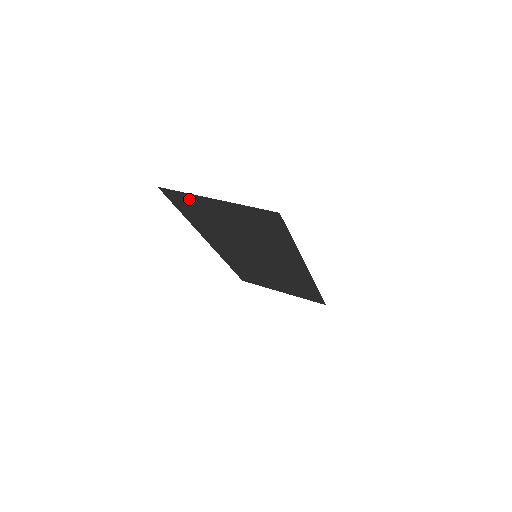
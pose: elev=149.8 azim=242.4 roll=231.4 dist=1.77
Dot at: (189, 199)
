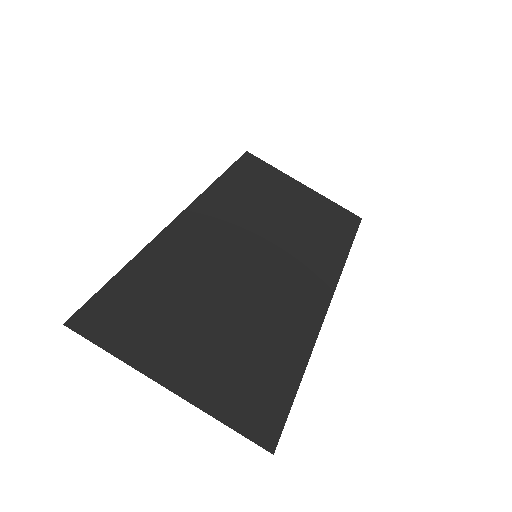
Dot at: (125, 338)
